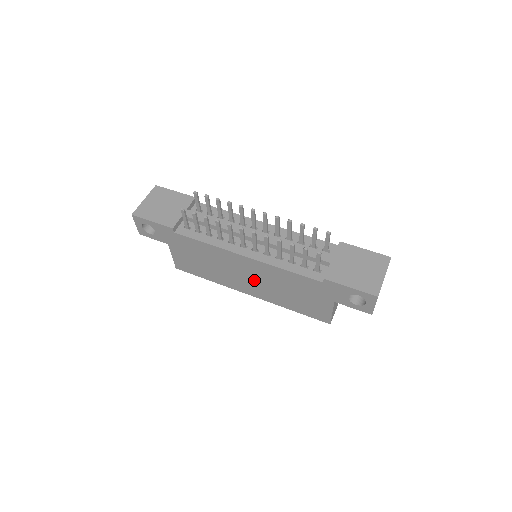
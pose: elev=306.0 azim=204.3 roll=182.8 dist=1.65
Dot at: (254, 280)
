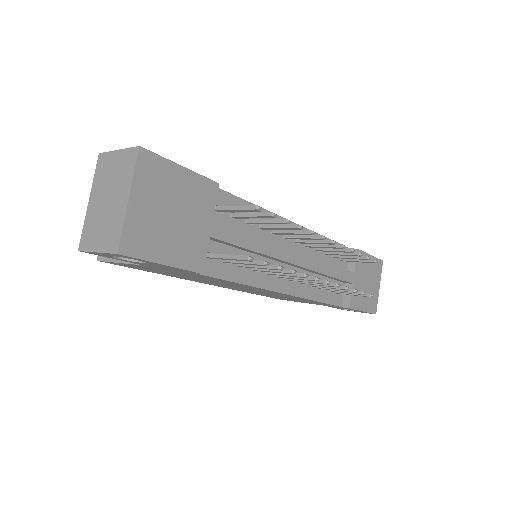
Dot at: (249, 290)
